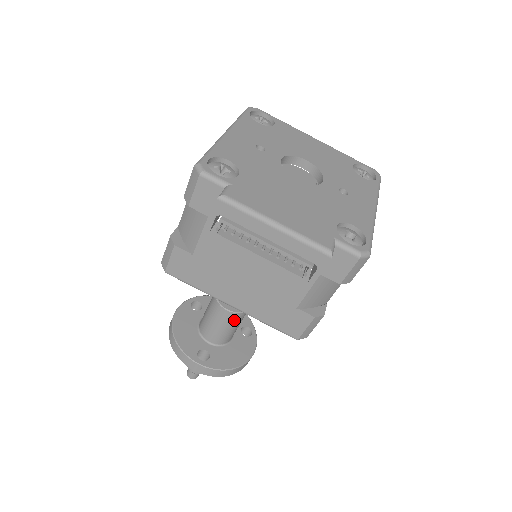
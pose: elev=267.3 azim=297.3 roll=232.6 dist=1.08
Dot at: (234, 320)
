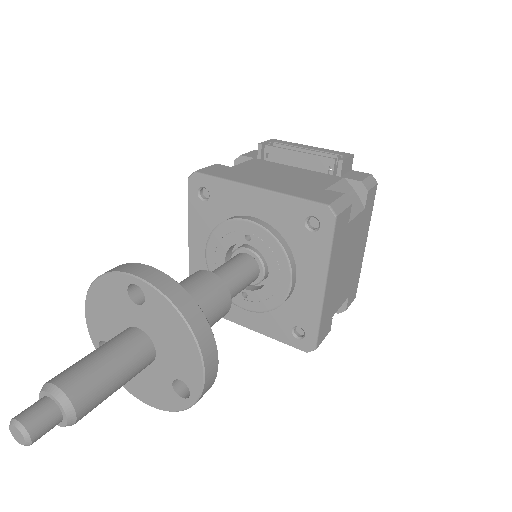
Dot at: (212, 288)
